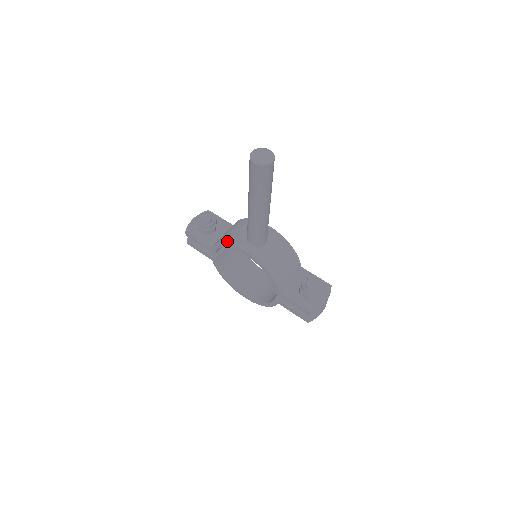
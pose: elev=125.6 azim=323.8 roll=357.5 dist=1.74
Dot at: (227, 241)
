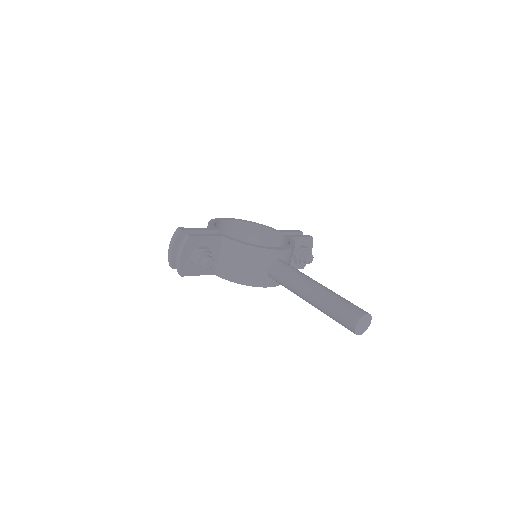
Dot at: (248, 284)
